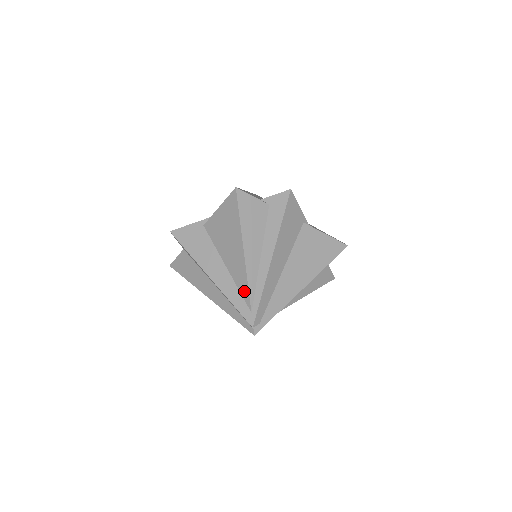
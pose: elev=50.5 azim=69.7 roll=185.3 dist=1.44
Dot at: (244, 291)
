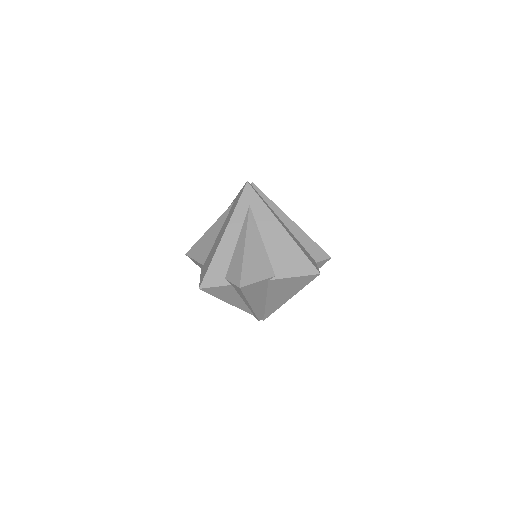
Dot at: occluded
